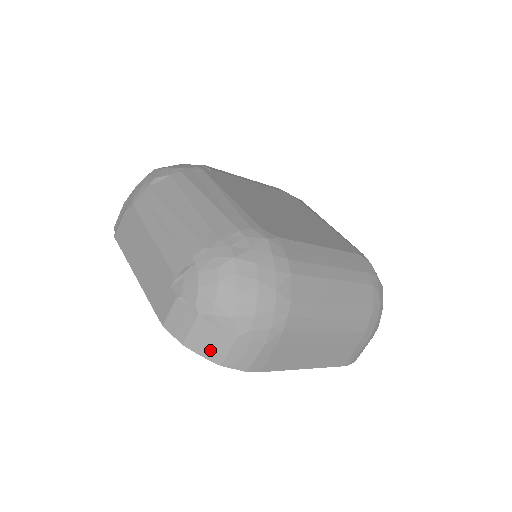
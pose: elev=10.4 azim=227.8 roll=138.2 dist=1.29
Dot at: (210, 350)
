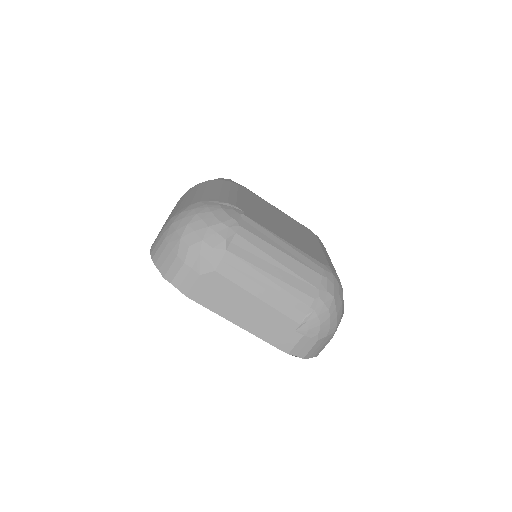
Dot at: (317, 353)
